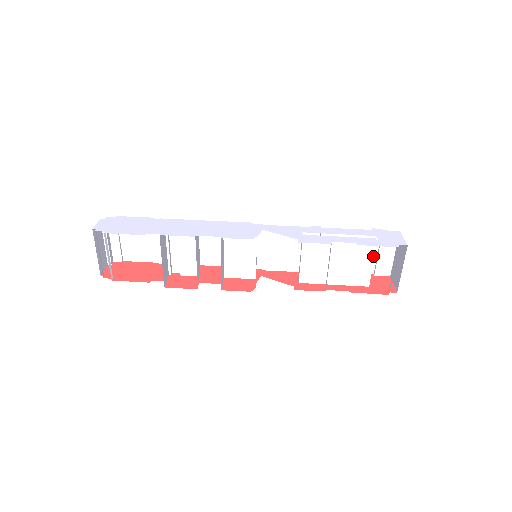
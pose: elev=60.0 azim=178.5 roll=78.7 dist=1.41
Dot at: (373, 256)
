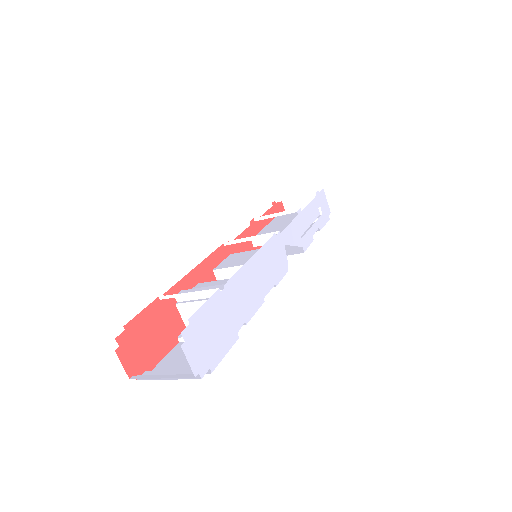
Dot at: occluded
